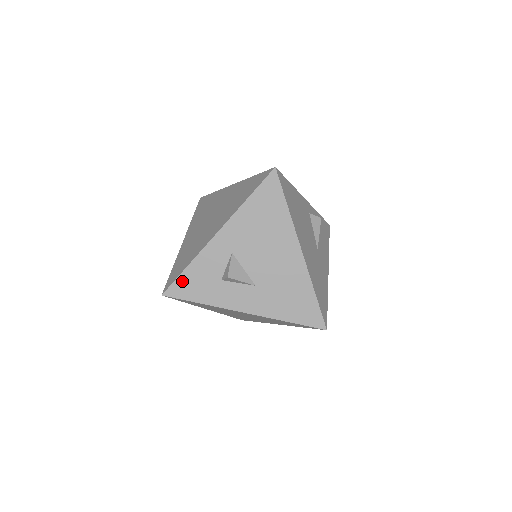
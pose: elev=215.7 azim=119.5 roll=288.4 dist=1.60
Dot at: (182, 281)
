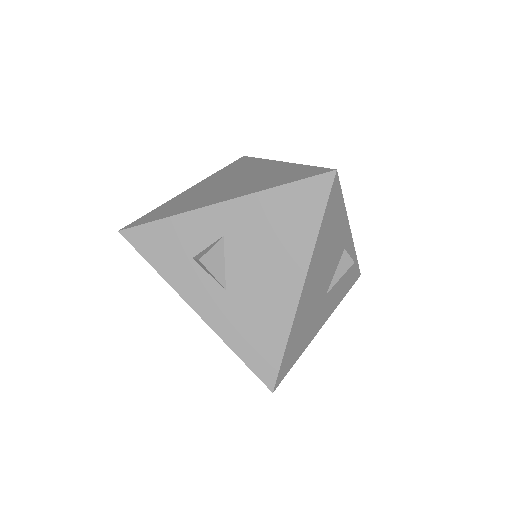
Dot at: (149, 230)
